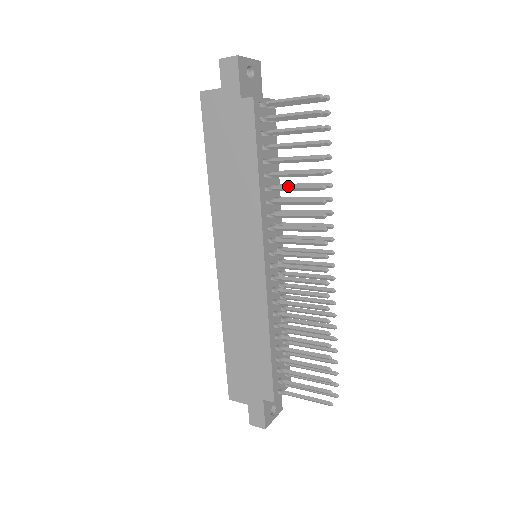
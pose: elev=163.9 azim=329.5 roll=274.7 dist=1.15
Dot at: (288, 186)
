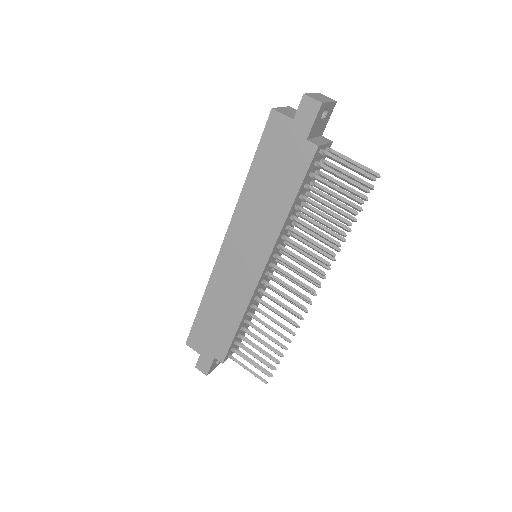
Dot at: (311, 227)
